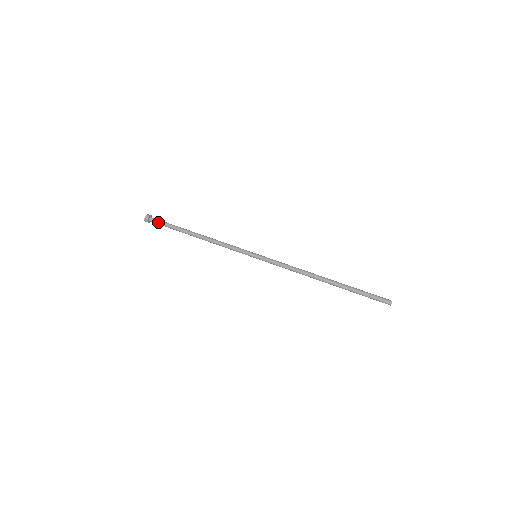
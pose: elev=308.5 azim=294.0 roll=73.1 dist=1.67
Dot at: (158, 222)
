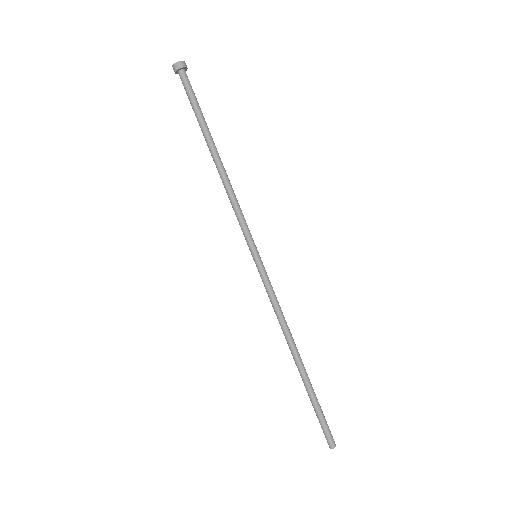
Dot at: (189, 87)
